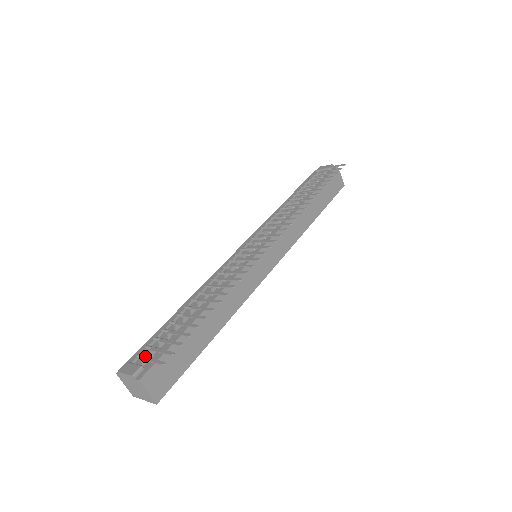
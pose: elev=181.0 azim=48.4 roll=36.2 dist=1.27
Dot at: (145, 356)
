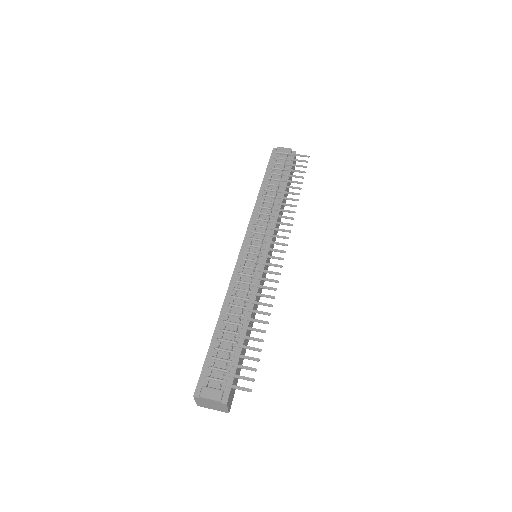
Dot at: (218, 379)
